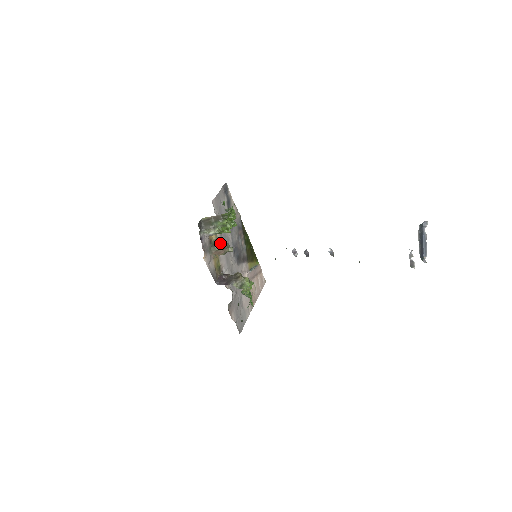
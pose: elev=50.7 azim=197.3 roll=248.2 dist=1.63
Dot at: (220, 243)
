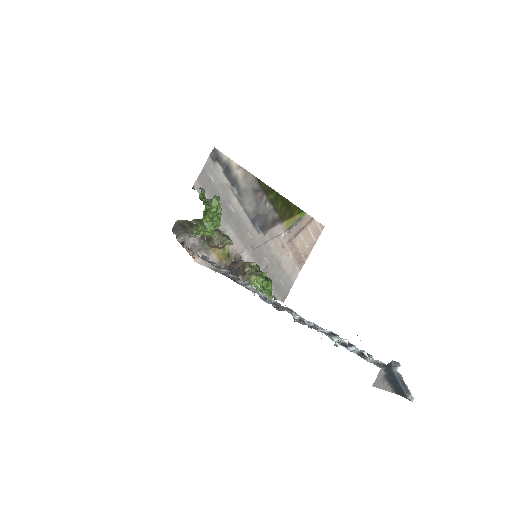
Dot at: (213, 239)
